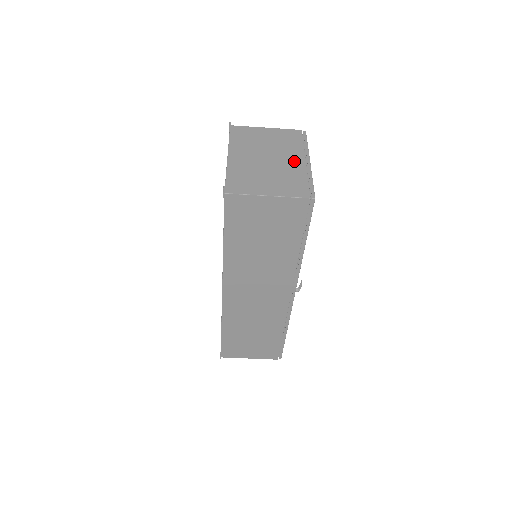
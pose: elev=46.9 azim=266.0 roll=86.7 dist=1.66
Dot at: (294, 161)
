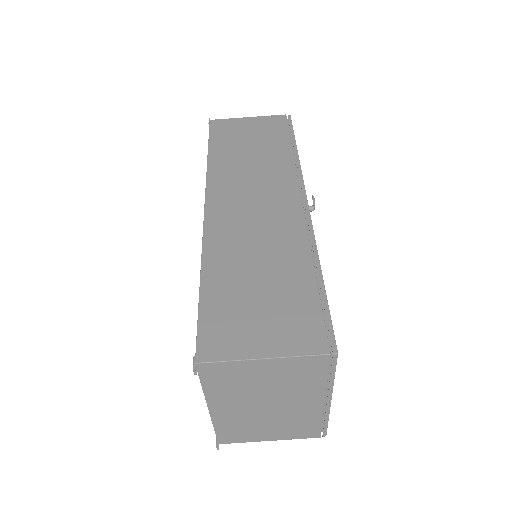
Dot at: occluded
